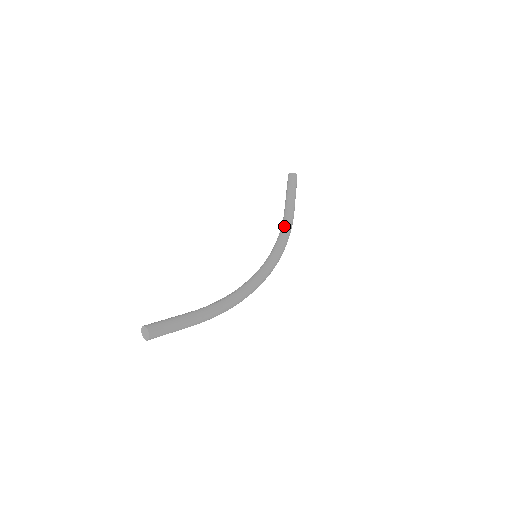
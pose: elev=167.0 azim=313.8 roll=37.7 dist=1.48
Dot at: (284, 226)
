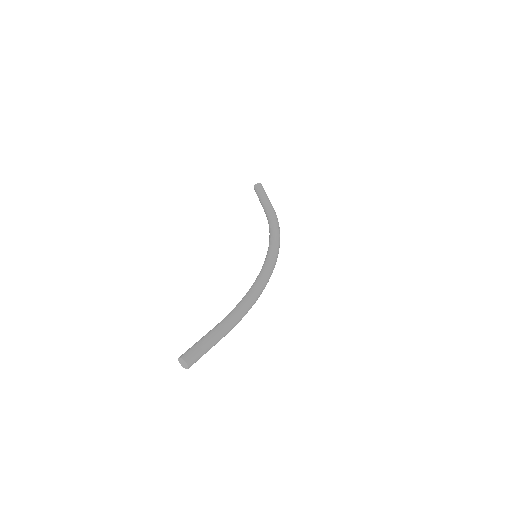
Dot at: (269, 222)
